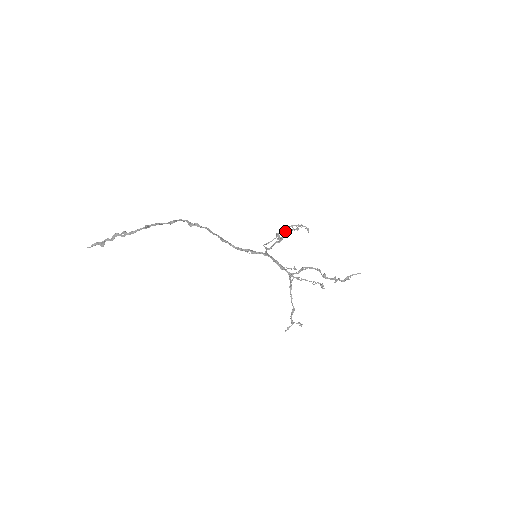
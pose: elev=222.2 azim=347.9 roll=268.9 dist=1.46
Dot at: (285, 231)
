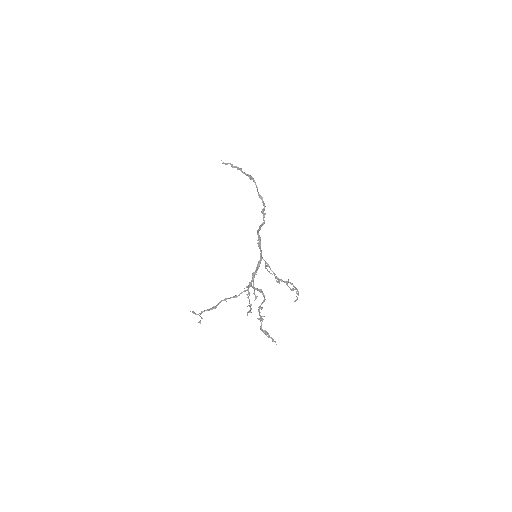
Dot at: (287, 282)
